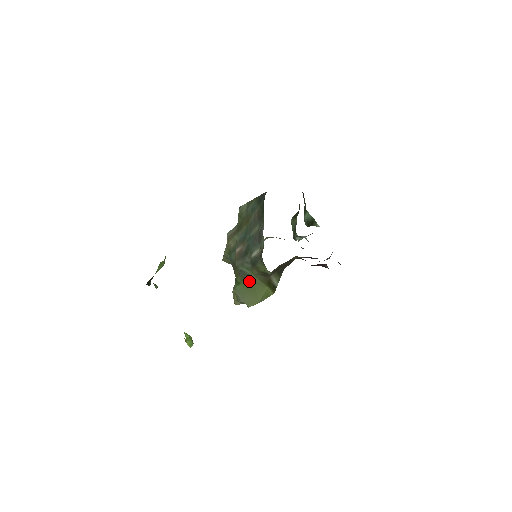
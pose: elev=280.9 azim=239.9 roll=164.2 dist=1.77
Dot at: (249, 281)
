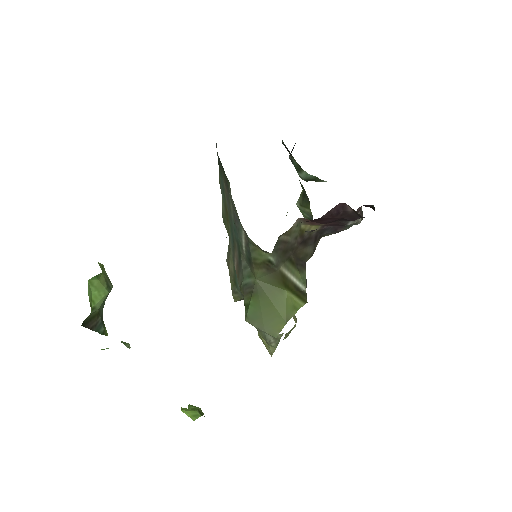
Dot at: (257, 293)
